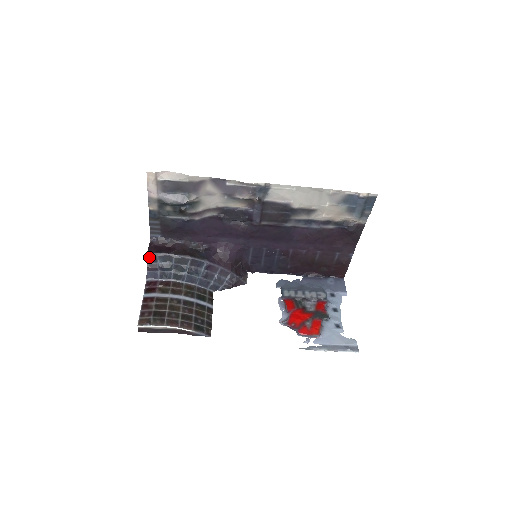
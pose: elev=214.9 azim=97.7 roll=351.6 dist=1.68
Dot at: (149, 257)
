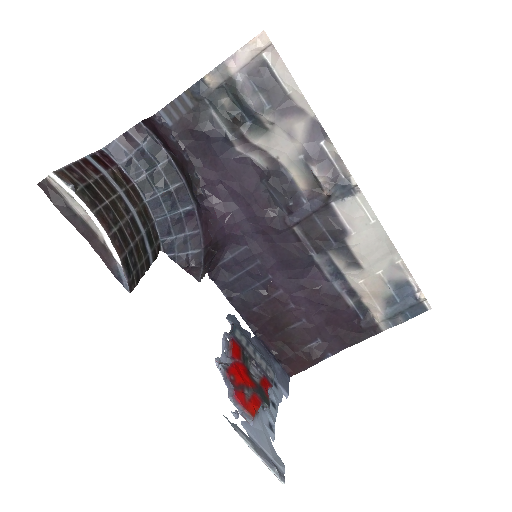
Dot at: (139, 127)
